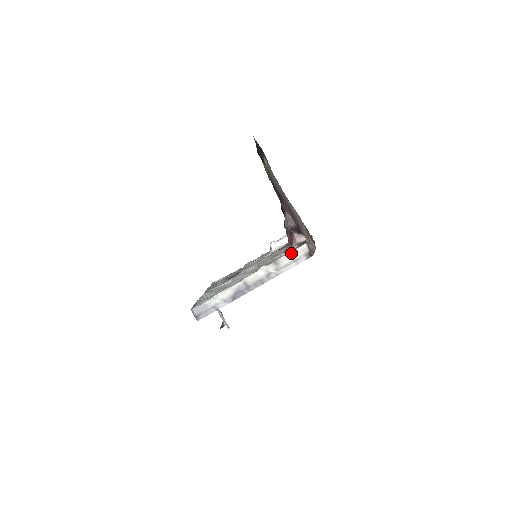
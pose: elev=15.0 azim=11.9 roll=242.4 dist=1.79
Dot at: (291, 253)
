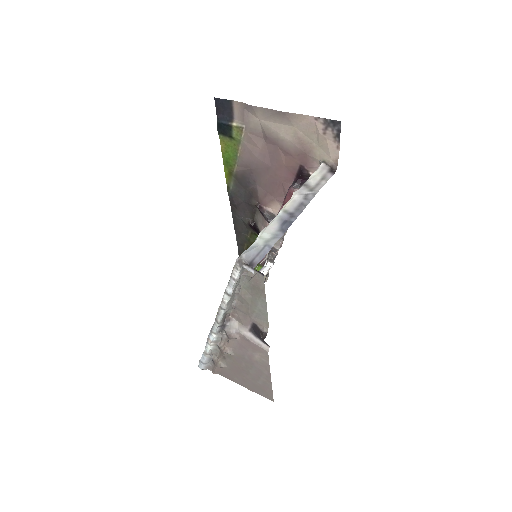
Dot at: (314, 174)
